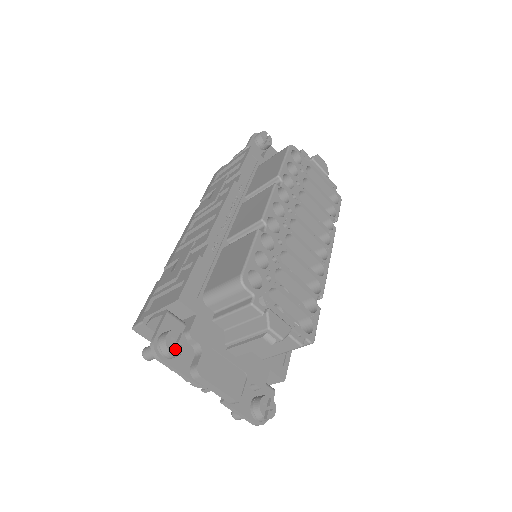
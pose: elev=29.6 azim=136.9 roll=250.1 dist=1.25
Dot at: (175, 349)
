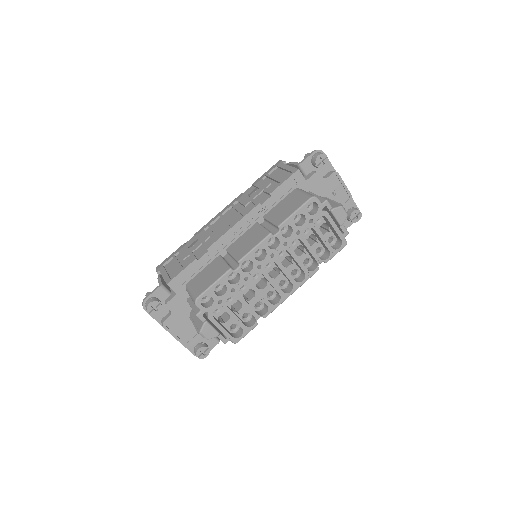
Dot at: (152, 311)
